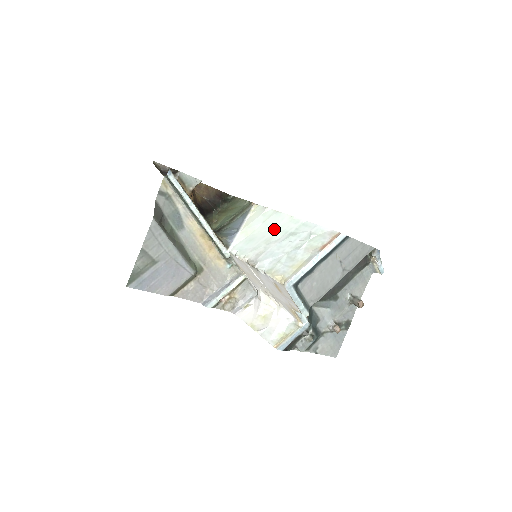
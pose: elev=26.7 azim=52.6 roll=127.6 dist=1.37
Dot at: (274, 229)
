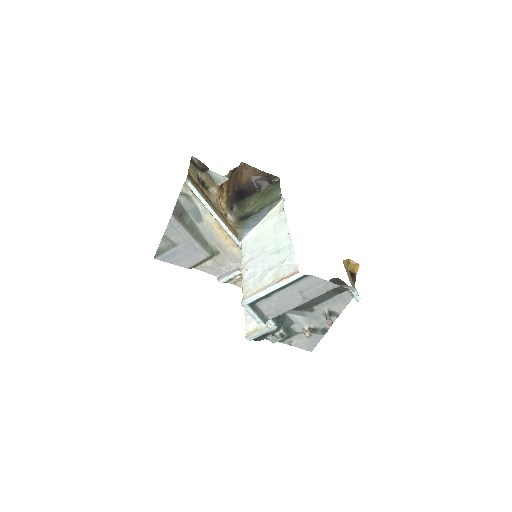
Dot at: (273, 238)
